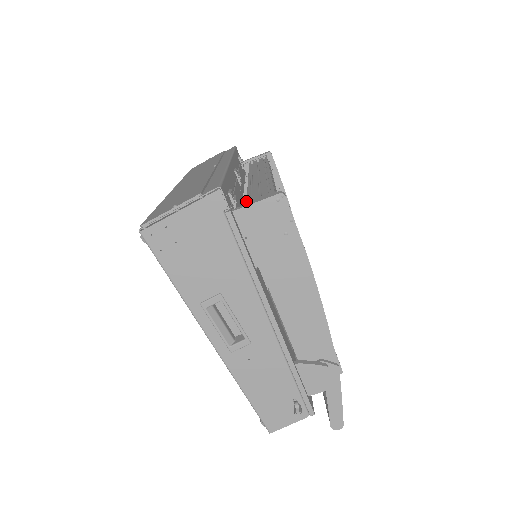
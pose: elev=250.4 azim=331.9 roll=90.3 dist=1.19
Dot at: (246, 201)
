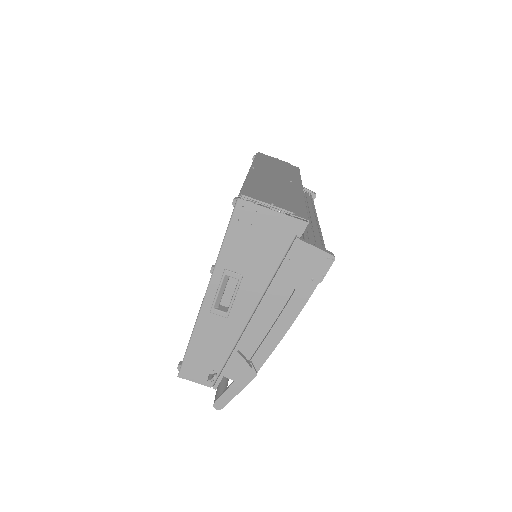
Dot at: (304, 235)
